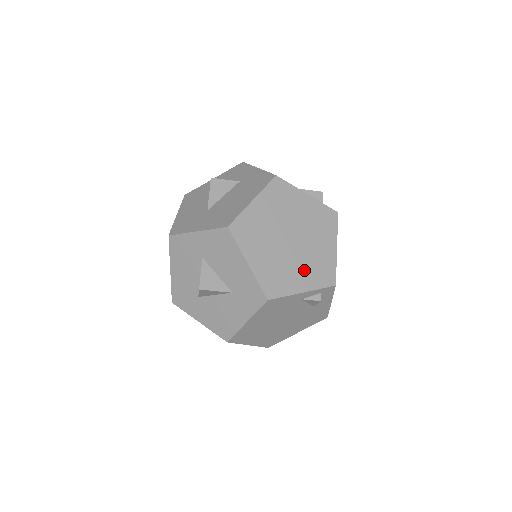
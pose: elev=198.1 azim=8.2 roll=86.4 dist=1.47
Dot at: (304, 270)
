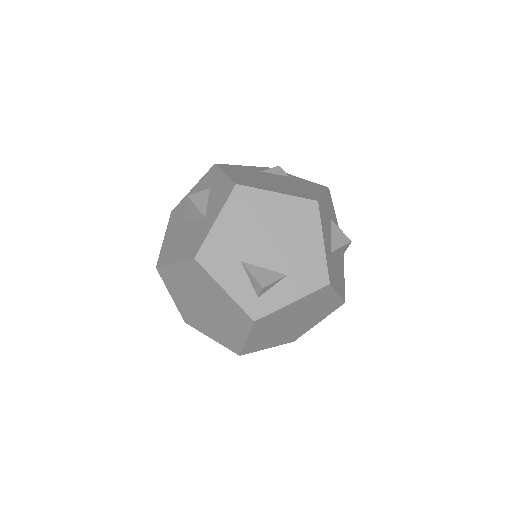
Dot at: (214, 329)
